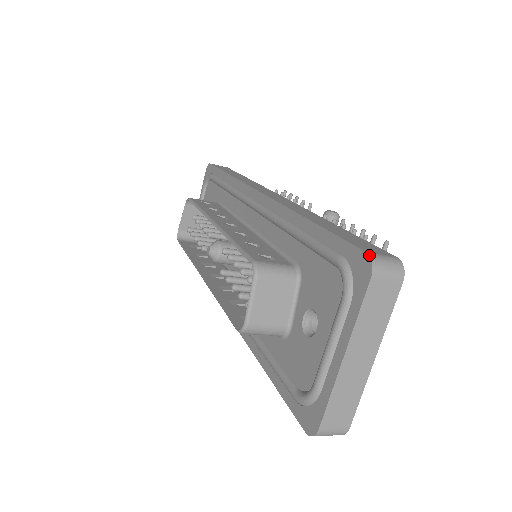
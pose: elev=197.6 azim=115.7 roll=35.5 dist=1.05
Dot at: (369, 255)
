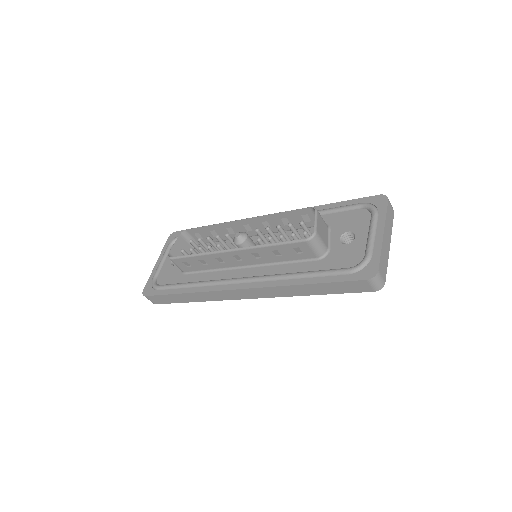
Dot at: occluded
